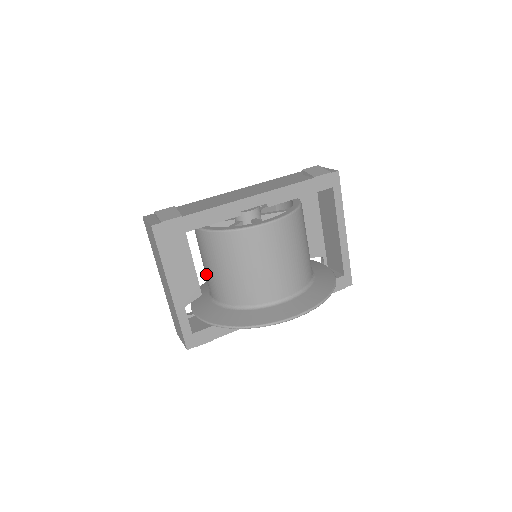
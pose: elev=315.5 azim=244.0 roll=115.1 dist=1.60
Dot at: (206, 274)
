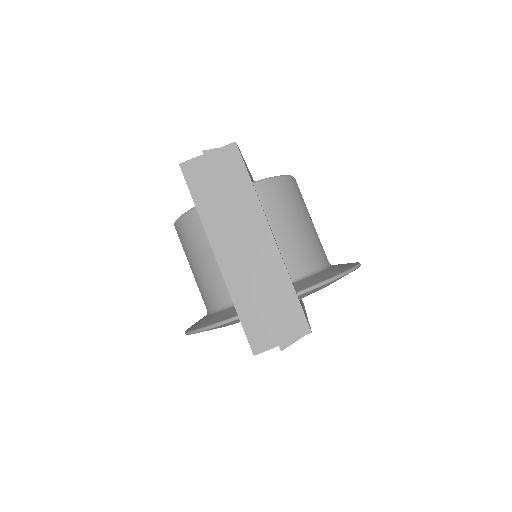
Dot at: occluded
